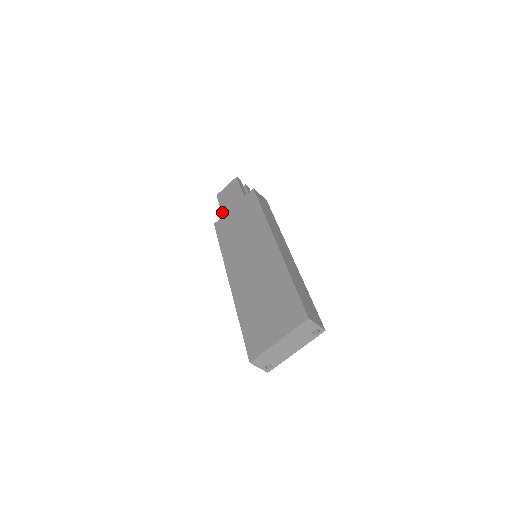
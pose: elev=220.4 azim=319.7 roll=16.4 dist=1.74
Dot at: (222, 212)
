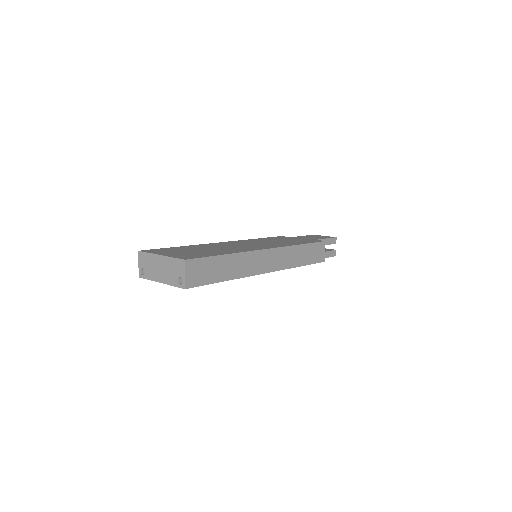
Dot at: occluded
